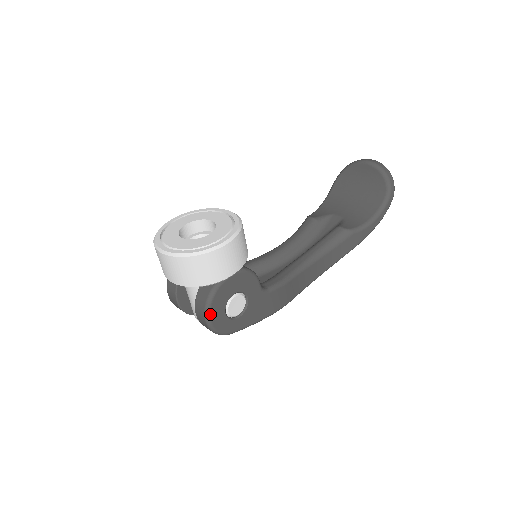
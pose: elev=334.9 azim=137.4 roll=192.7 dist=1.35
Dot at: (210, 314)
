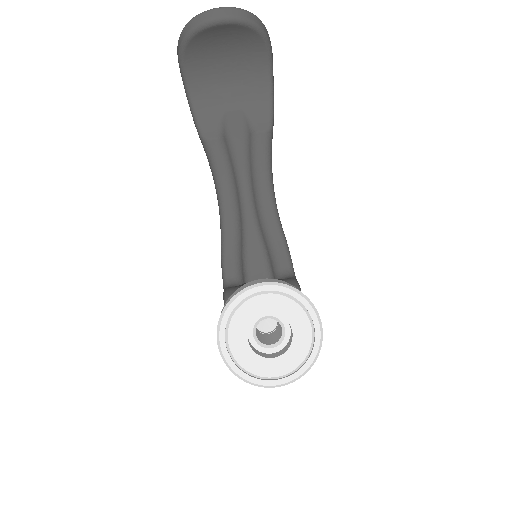
Dot at: occluded
